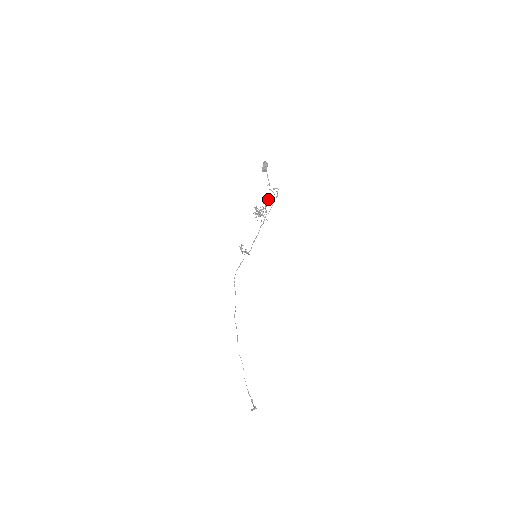
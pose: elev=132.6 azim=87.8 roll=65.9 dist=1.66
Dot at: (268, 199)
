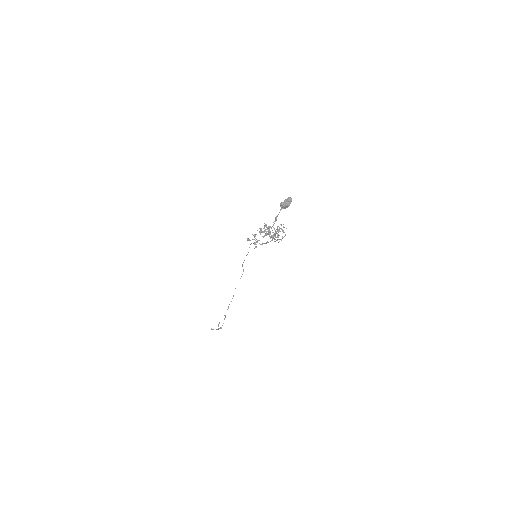
Dot at: (278, 231)
